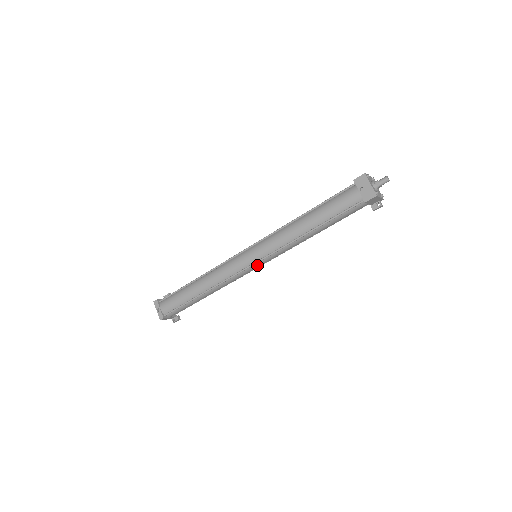
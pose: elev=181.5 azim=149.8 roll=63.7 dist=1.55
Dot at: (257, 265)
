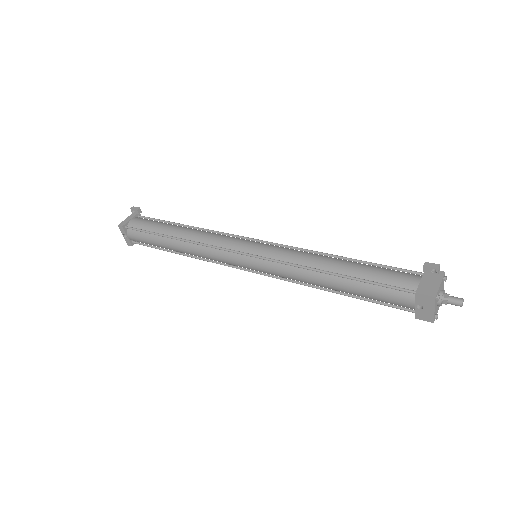
Dot at: occluded
